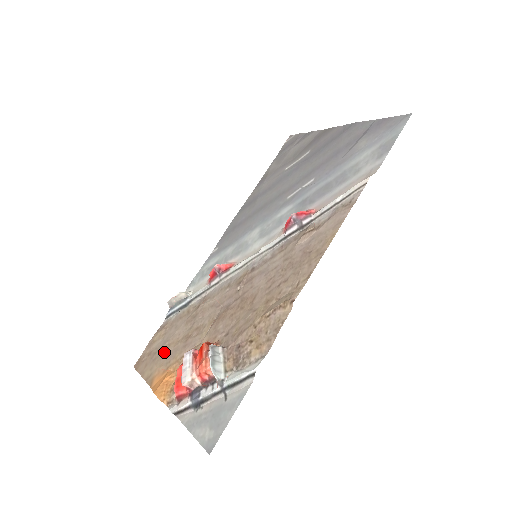
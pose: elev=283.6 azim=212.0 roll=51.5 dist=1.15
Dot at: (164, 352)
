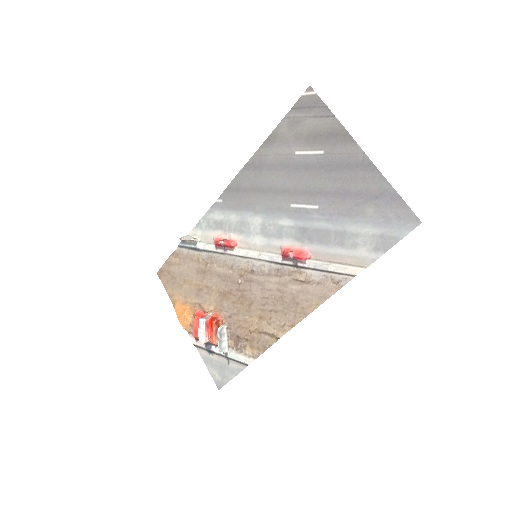
Dot at: (181, 284)
